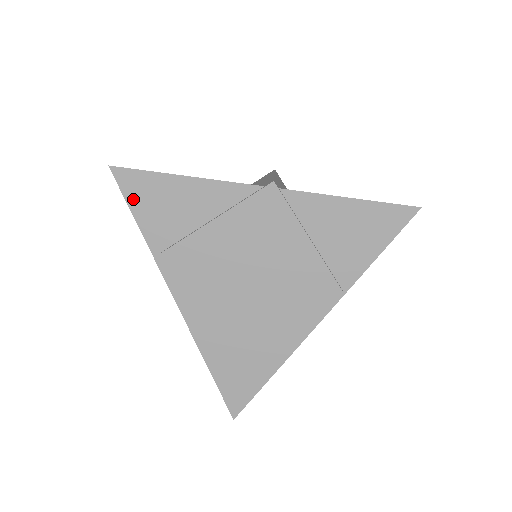
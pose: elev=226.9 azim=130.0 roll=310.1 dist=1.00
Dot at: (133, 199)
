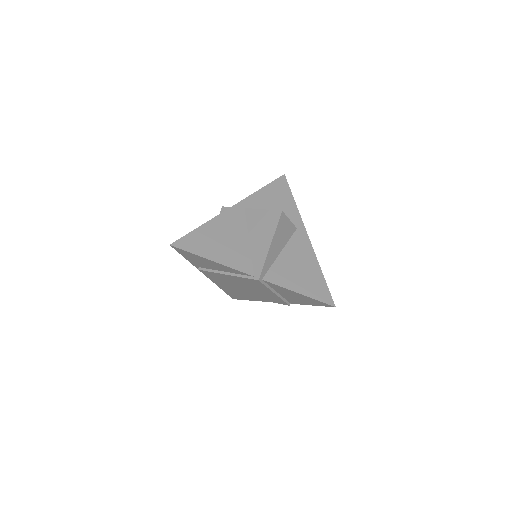
Dot at: (183, 255)
